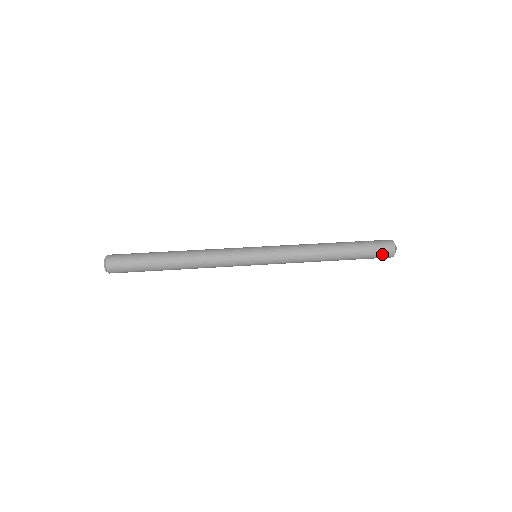
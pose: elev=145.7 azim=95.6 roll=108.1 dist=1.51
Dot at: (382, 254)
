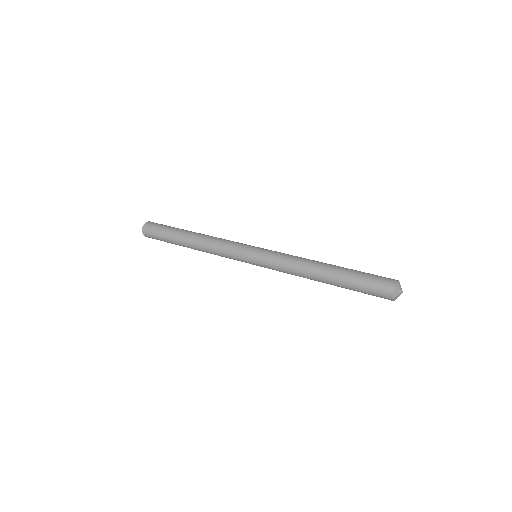
Dot at: (378, 292)
